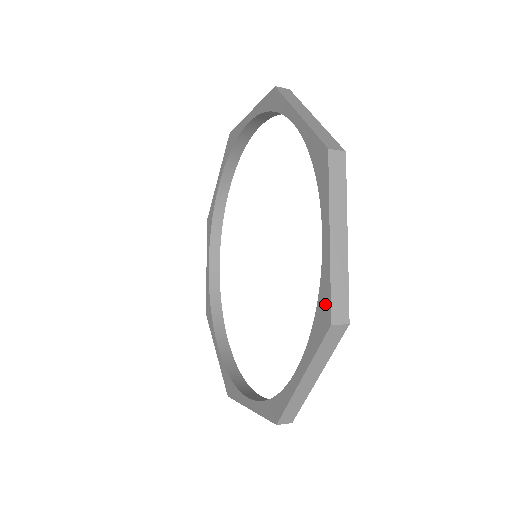
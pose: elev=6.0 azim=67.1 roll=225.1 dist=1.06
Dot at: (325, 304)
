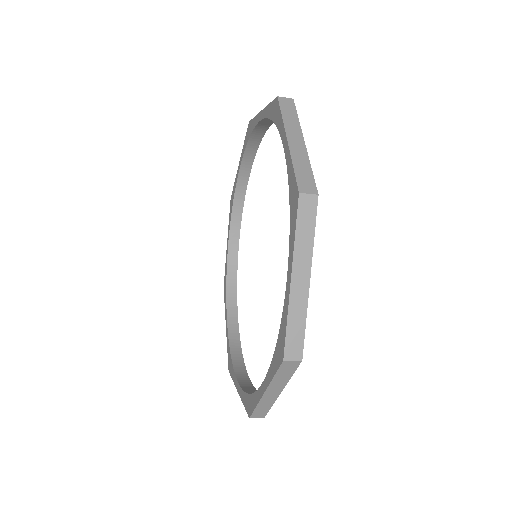
Dot at: (293, 187)
